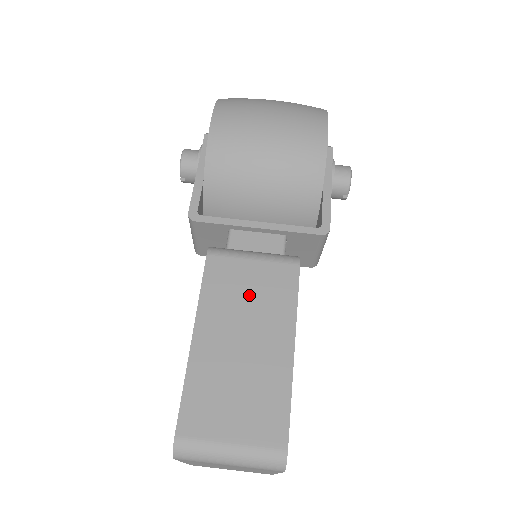
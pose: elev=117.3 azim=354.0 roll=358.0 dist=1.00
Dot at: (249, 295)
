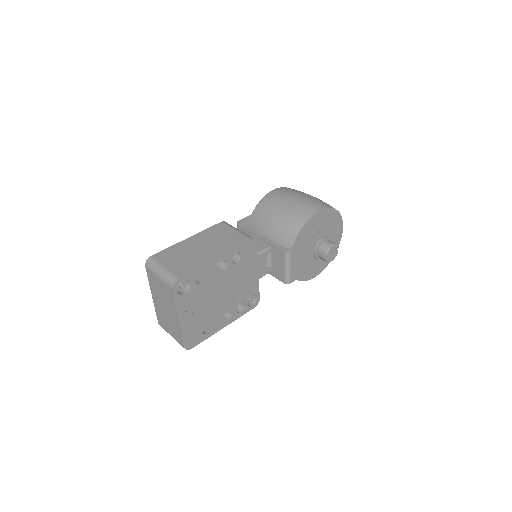
Dot at: (221, 238)
